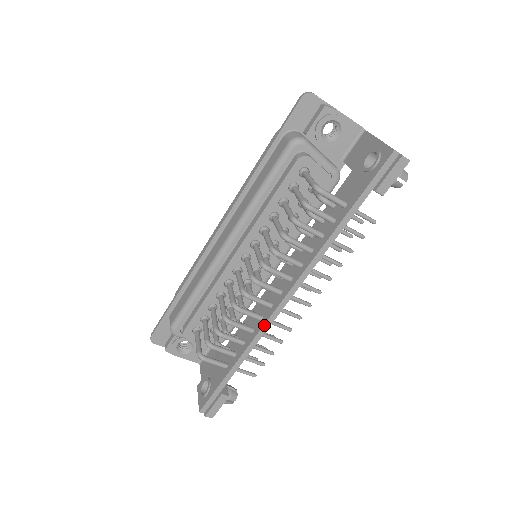
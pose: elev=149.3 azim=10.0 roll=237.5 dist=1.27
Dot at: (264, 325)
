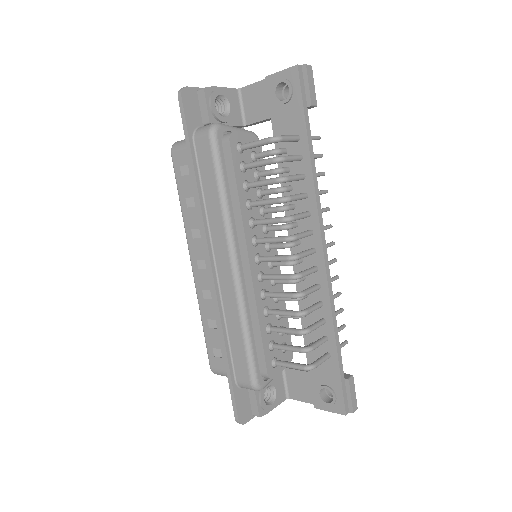
Dot at: (328, 286)
